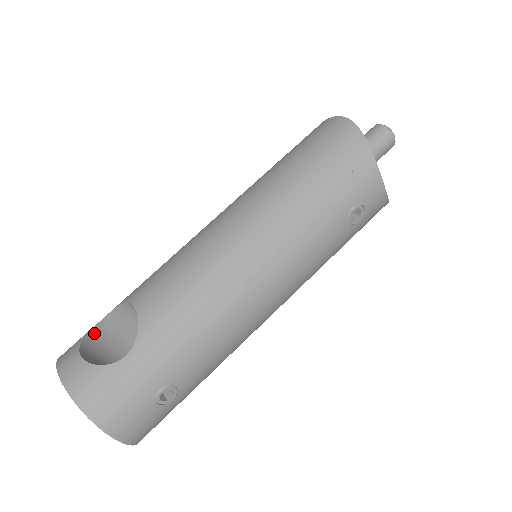
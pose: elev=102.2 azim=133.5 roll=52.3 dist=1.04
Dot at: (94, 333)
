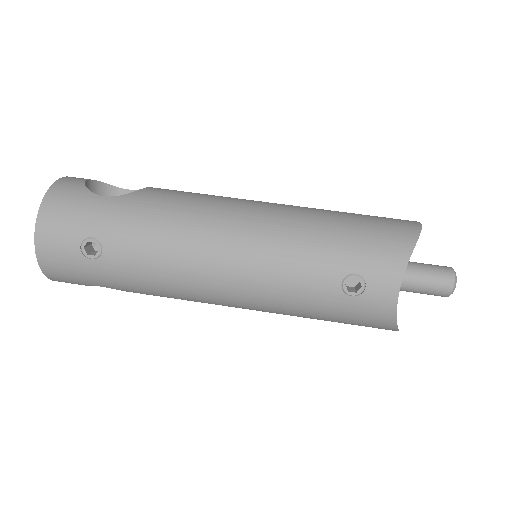
Dot at: (113, 190)
